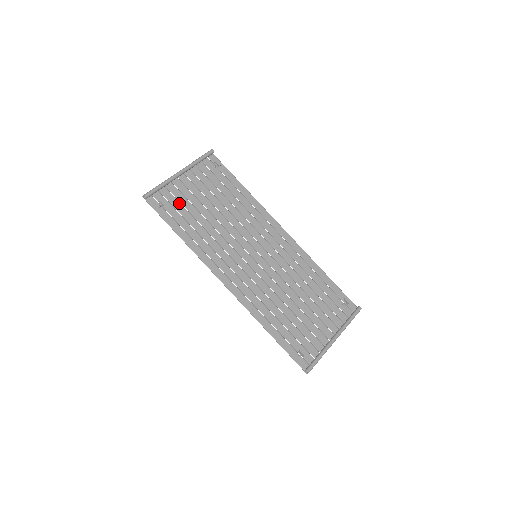
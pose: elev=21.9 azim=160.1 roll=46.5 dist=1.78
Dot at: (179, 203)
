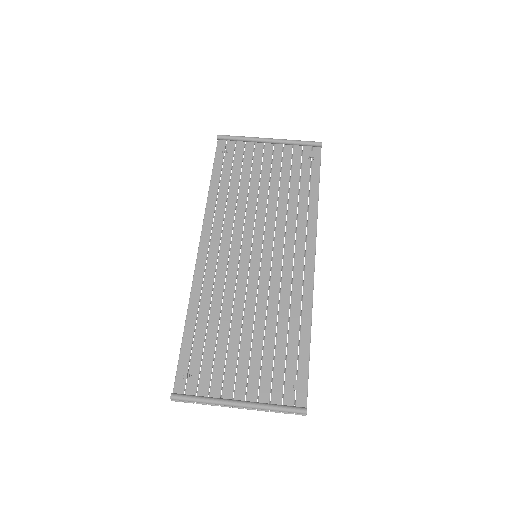
Dot at: (241, 162)
